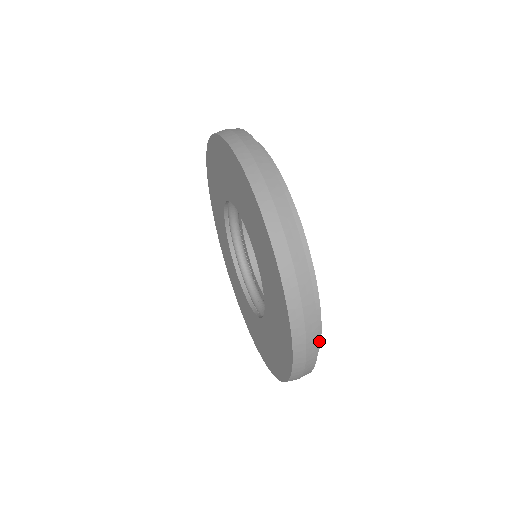
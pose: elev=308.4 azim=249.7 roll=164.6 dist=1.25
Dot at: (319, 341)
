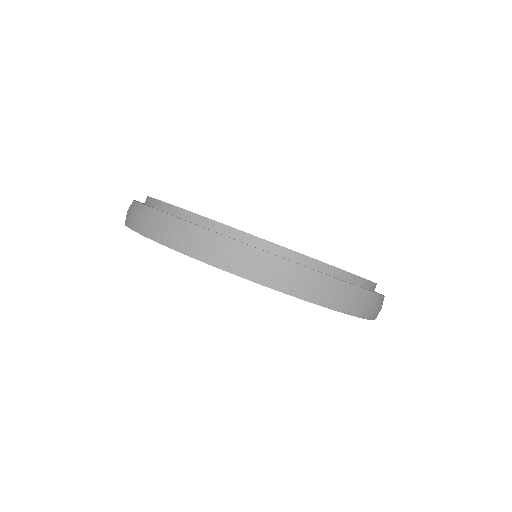
Dot at: occluded
